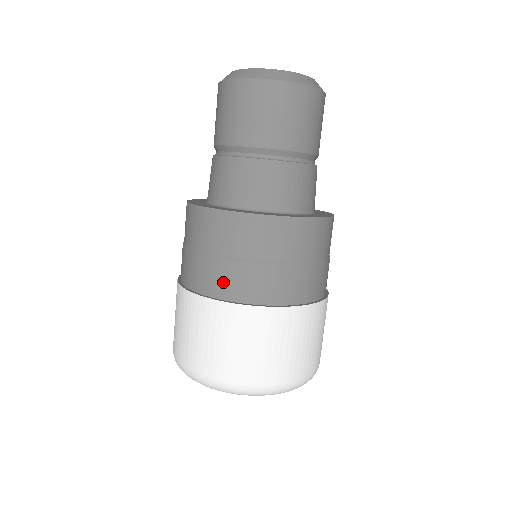
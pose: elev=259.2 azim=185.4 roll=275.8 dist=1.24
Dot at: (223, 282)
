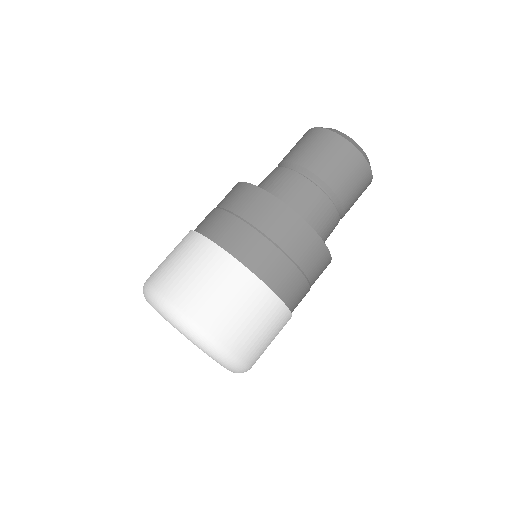
Dot at: (265, 263)
